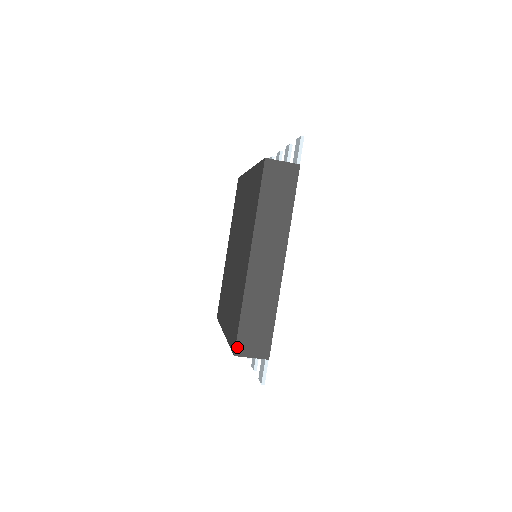
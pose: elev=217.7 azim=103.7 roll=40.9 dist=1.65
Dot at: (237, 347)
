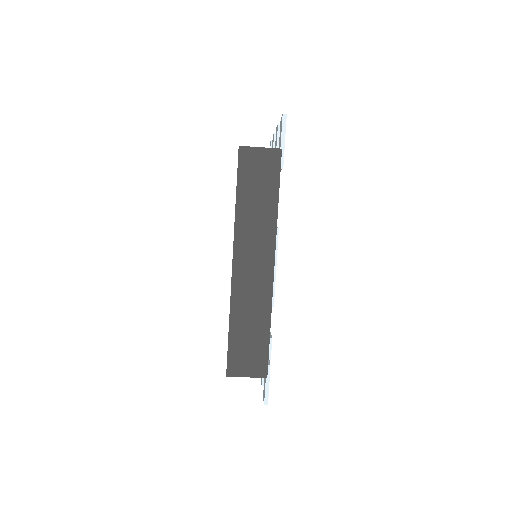
Dot at: (229, 366)
